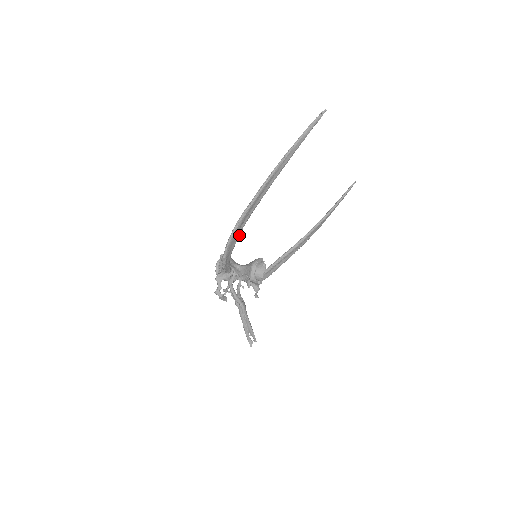
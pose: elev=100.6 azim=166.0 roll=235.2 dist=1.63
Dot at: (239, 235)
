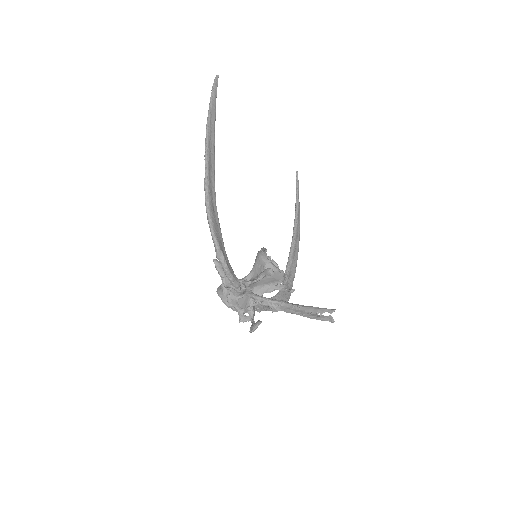
Dot at: (218, 219)
